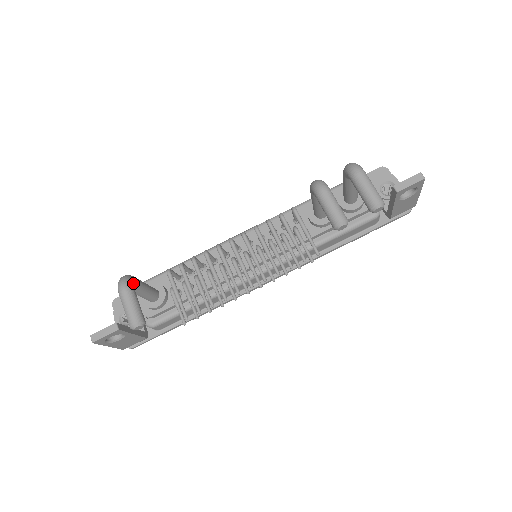
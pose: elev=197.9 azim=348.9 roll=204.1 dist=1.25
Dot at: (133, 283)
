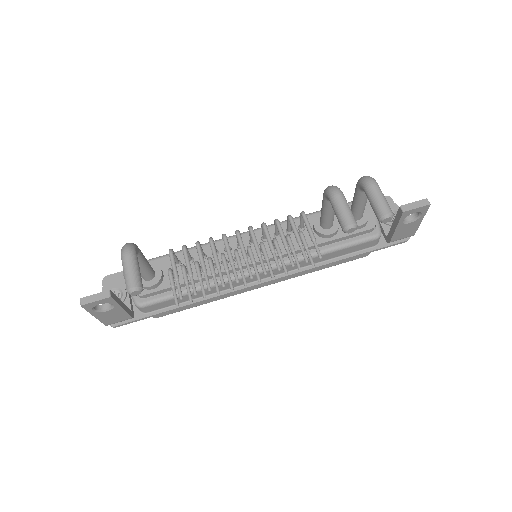
Dot at: (137, 251)
